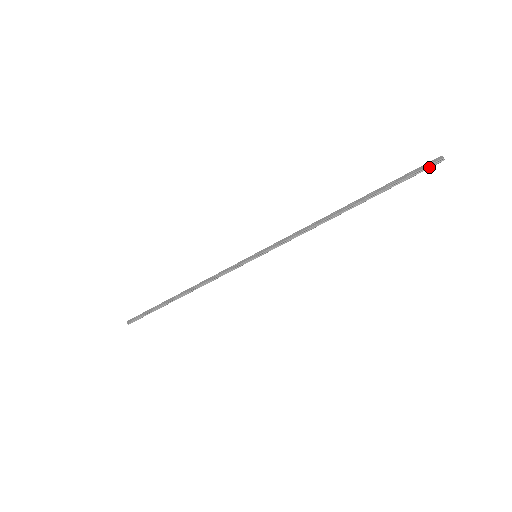
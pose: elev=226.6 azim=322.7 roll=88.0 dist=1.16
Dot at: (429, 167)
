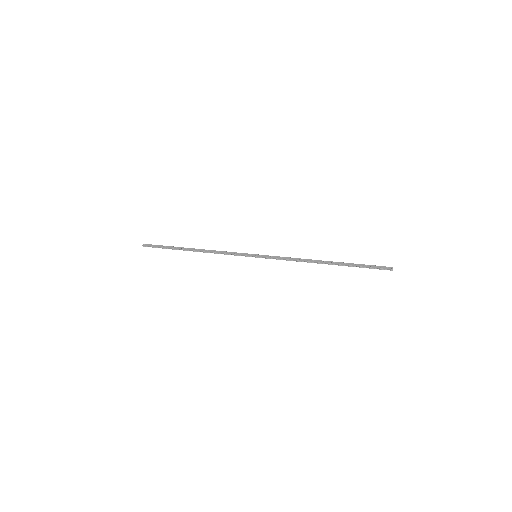
Dot at: (383, 269)
